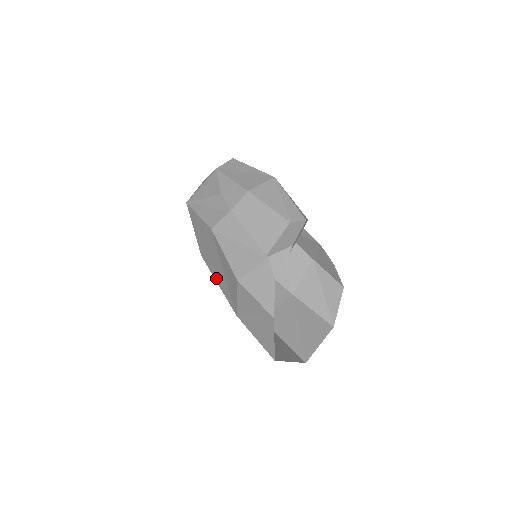
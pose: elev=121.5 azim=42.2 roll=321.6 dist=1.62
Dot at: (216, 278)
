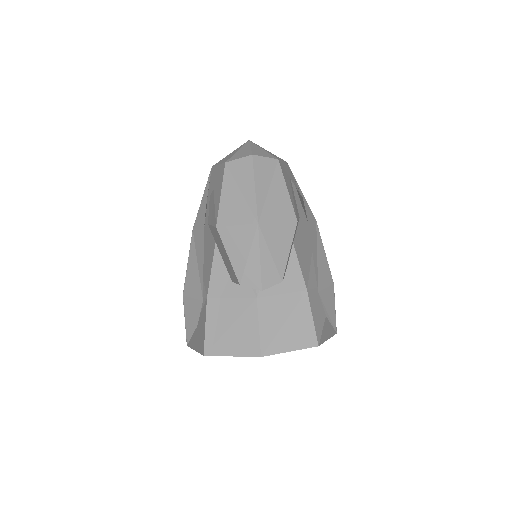
Dot at: (212, 254)
